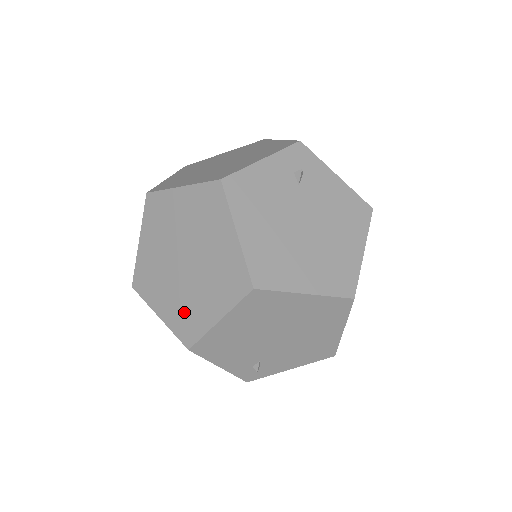
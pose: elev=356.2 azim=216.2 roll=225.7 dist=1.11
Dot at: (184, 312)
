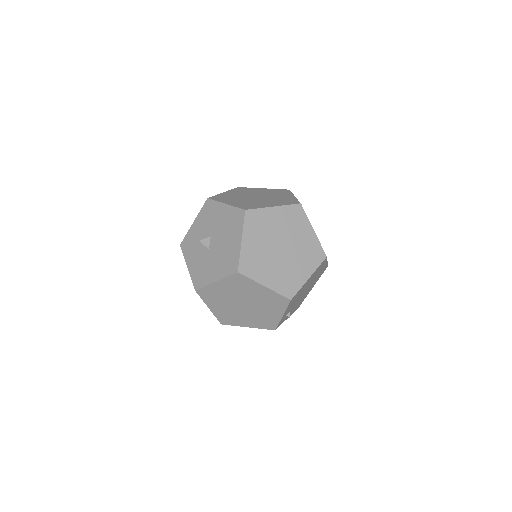
Dot at: (285, 278)
